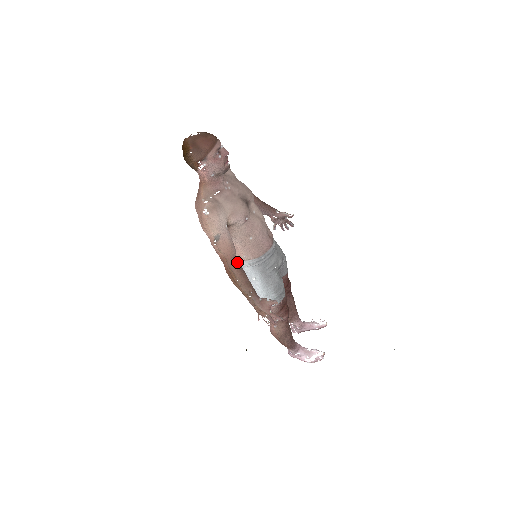
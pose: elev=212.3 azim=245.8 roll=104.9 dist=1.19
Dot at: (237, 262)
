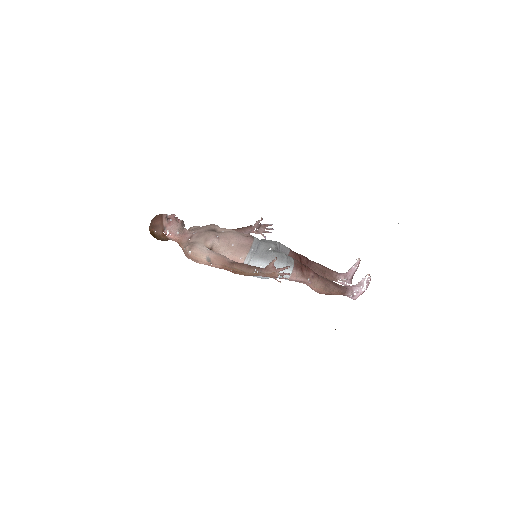
Dot at: (234, 262)
